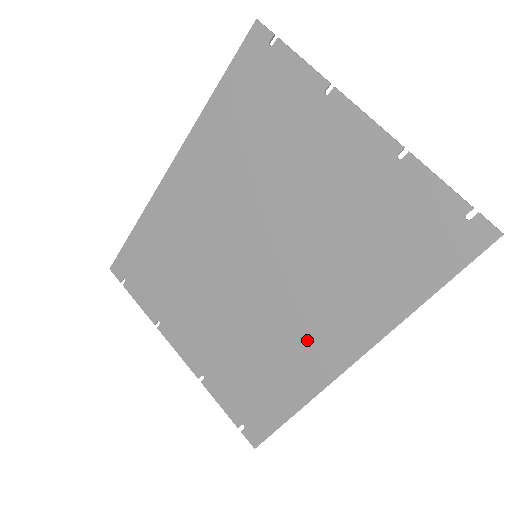
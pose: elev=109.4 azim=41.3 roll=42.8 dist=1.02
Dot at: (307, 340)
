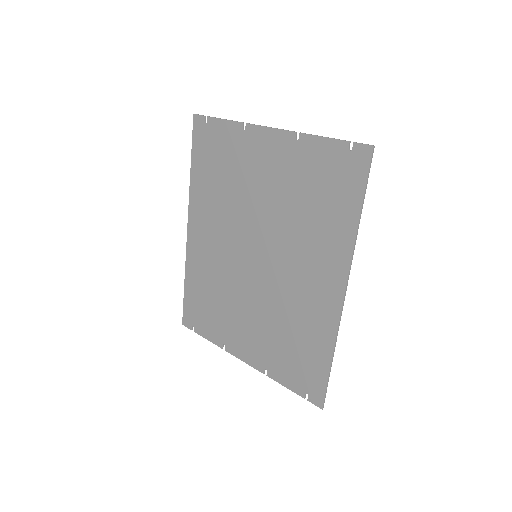
Dot at: (311, 296)
